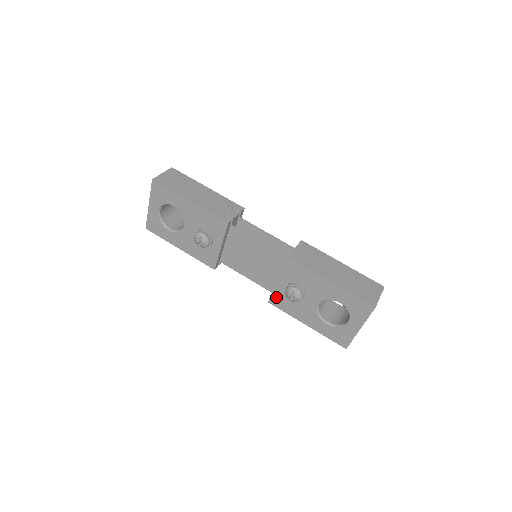
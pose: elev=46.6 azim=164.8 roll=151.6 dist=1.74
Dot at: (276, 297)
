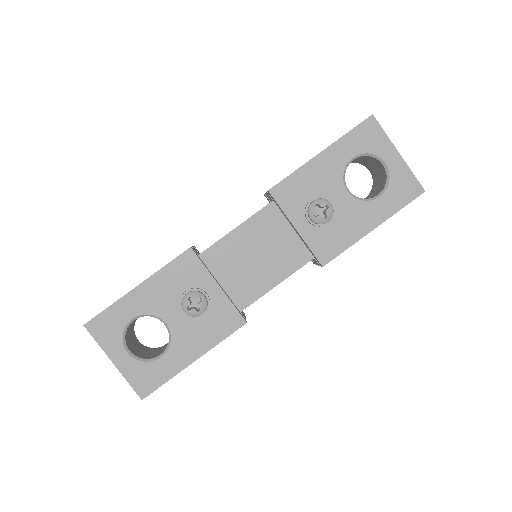
Dot at: (319, 248)
